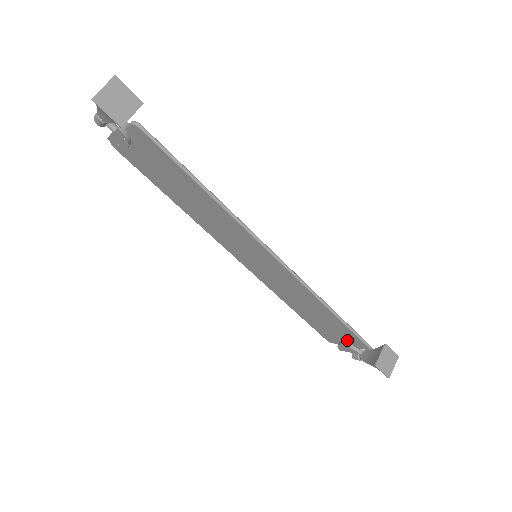
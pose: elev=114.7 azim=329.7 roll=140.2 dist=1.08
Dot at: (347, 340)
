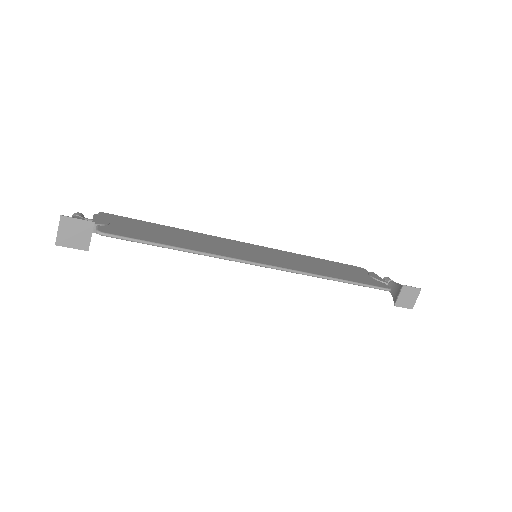
Dot at: occluded
